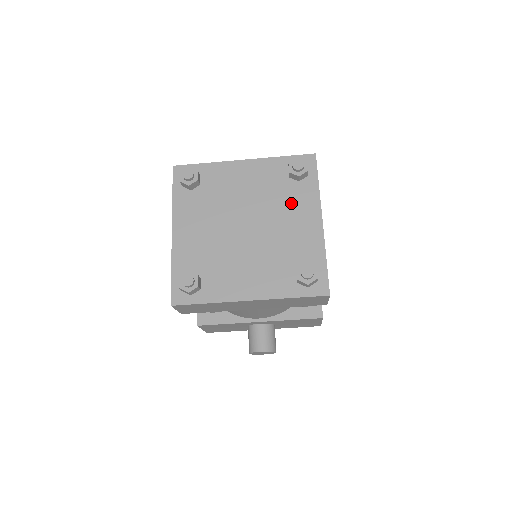
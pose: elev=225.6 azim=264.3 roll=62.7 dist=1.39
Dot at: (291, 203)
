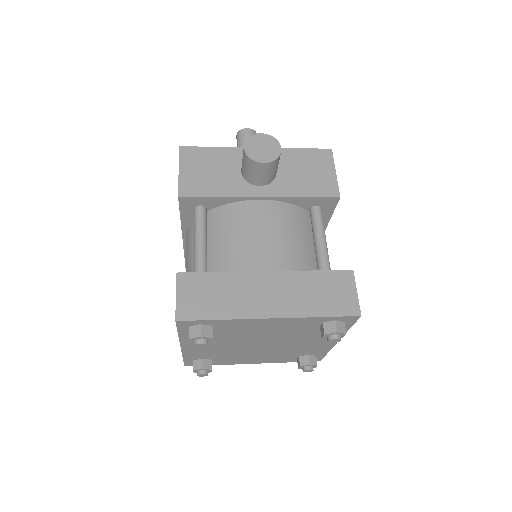
Dot at: (313, 337)
